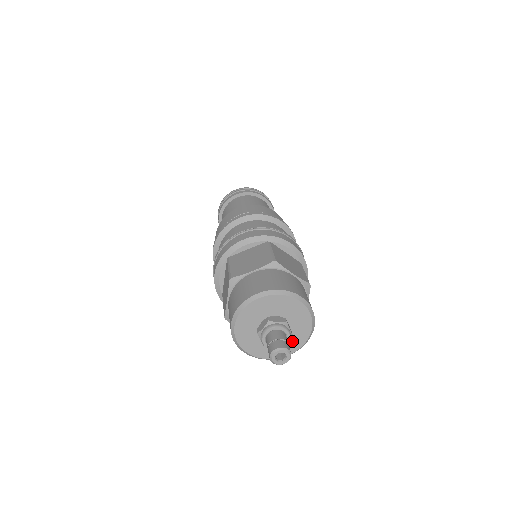
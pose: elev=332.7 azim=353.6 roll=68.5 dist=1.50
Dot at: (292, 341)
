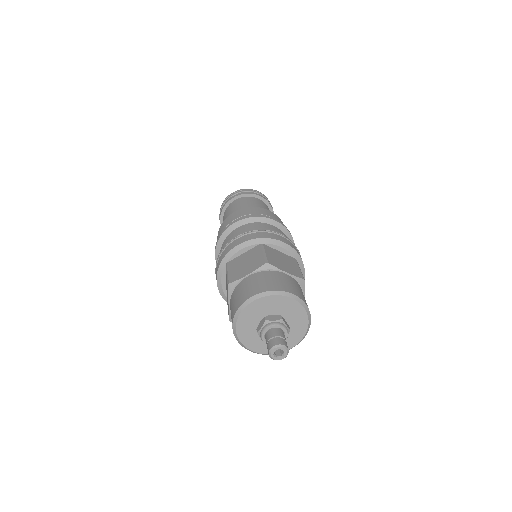
Dot at: (292, 335)
